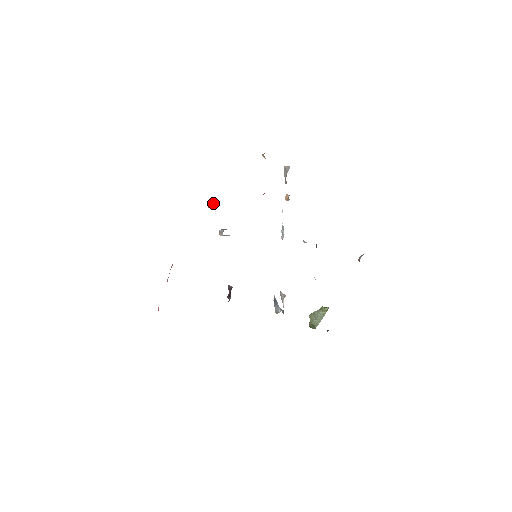
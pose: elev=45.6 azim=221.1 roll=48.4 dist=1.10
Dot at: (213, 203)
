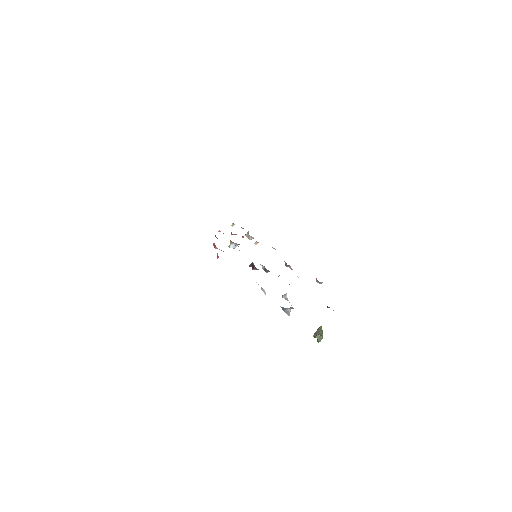
Dot at: occluded
